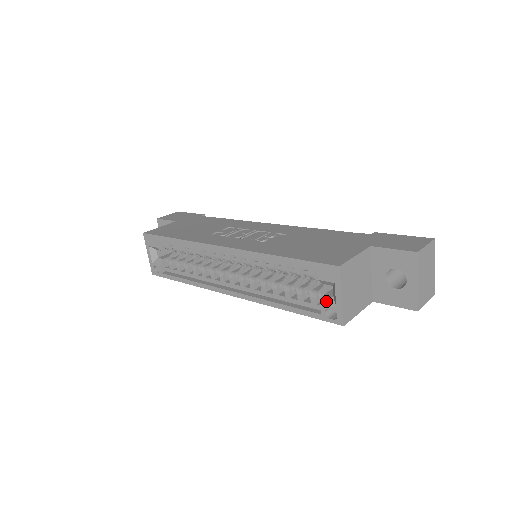
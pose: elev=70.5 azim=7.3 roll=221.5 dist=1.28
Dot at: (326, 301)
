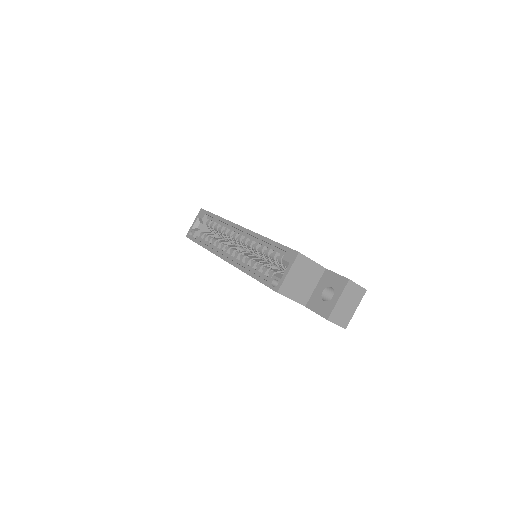
Dot at: (278, 275)
